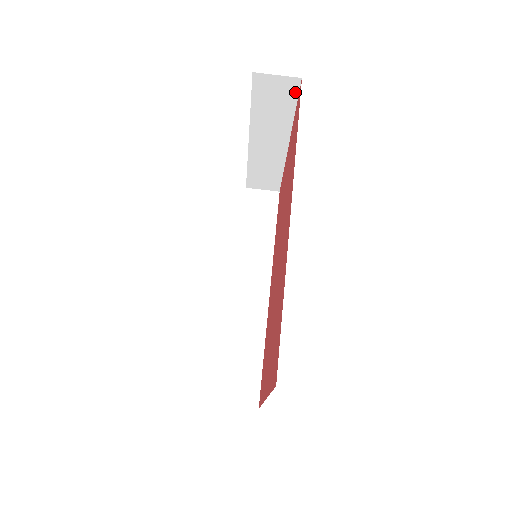
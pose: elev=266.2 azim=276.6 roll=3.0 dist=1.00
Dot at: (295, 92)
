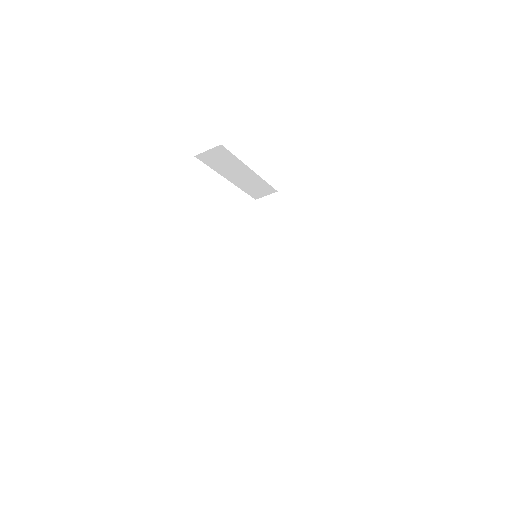
Dot at: (225, 151)
